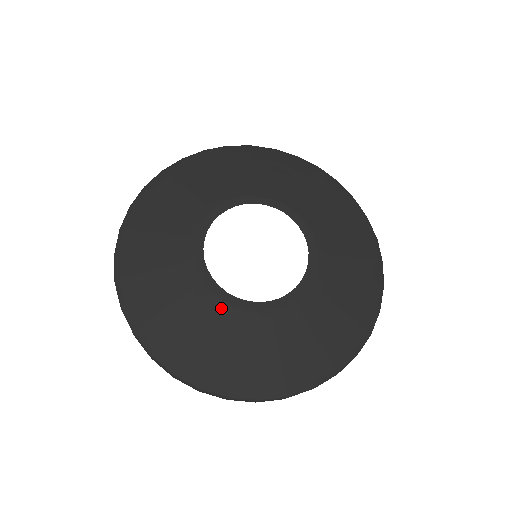
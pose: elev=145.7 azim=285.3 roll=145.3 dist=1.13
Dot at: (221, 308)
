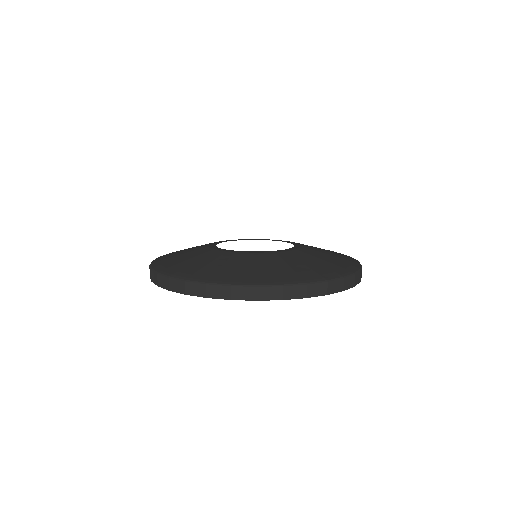
Dot at: (218, 252)
